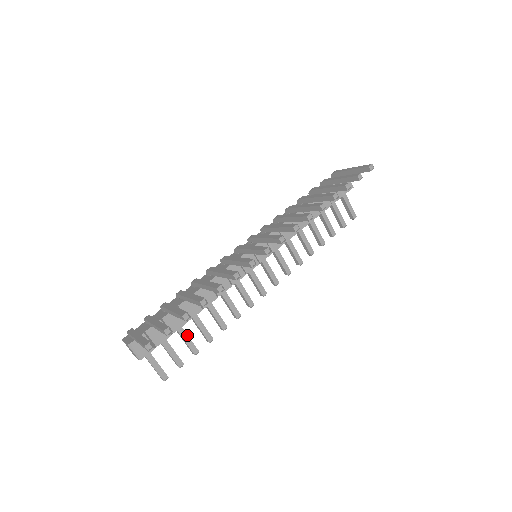
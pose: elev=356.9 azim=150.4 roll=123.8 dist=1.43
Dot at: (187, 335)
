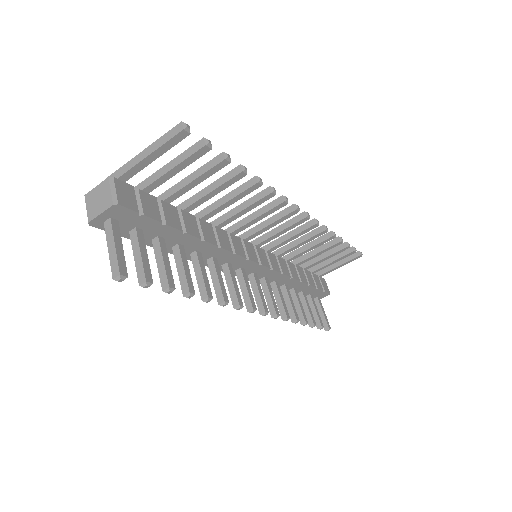
Dot at: (168, 258)
